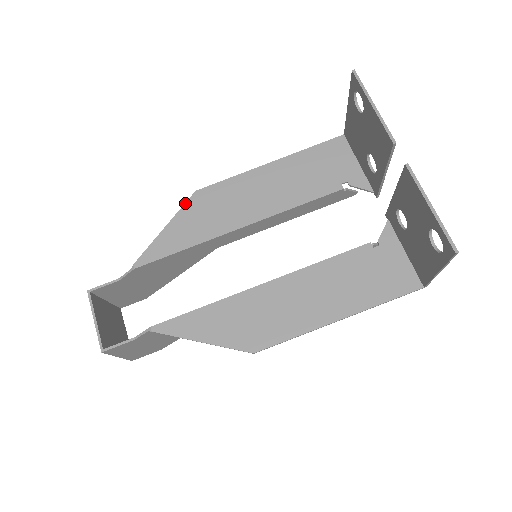
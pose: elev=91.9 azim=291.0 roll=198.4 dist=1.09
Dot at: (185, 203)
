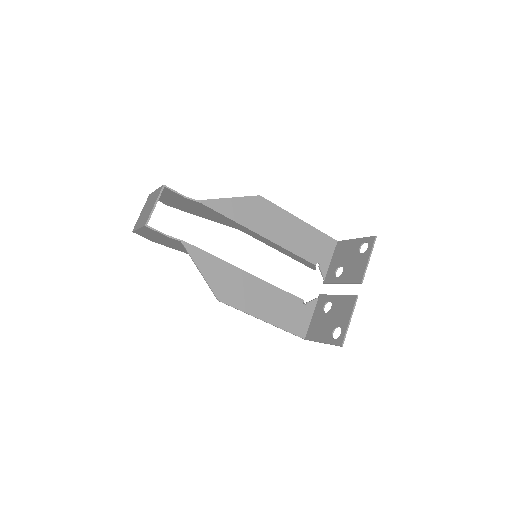
Dot at: (250, 196)
